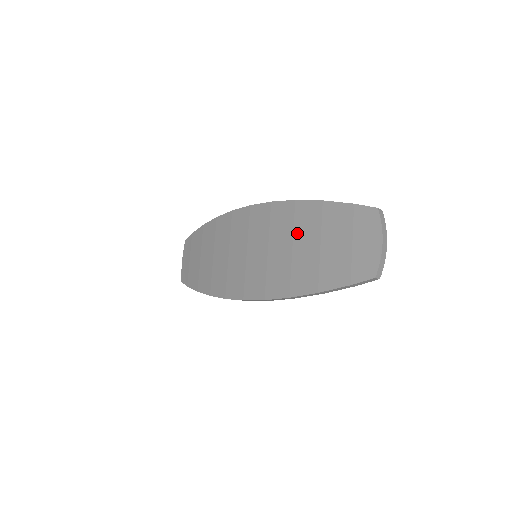
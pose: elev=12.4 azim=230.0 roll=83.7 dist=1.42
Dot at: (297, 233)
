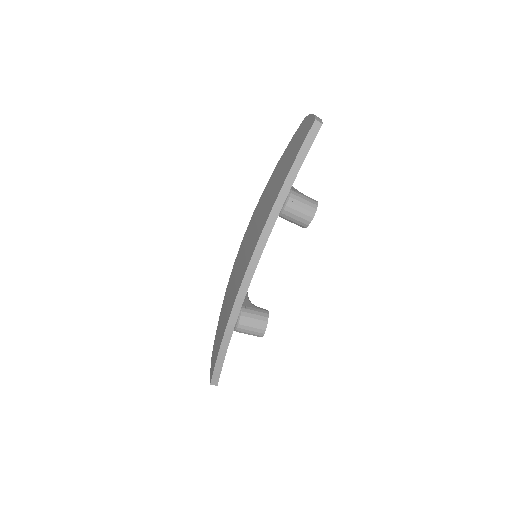
Dot at: (269, 189)
